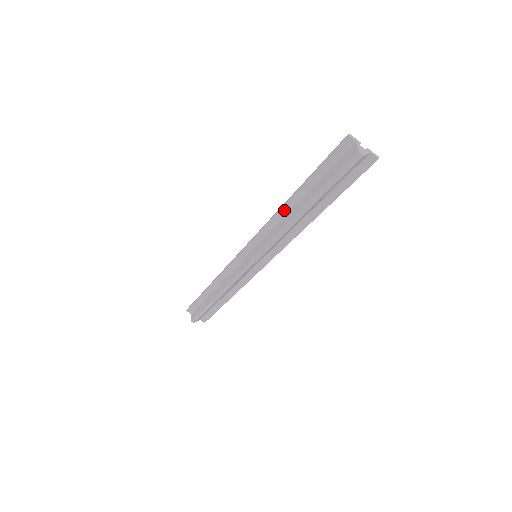
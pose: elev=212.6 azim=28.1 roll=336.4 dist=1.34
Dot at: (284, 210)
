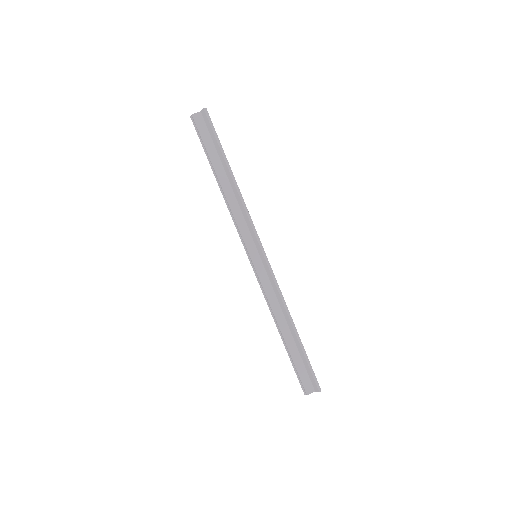
Dot at: occluded
